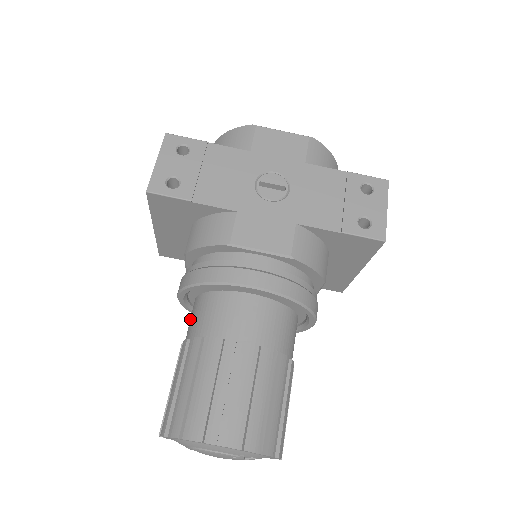
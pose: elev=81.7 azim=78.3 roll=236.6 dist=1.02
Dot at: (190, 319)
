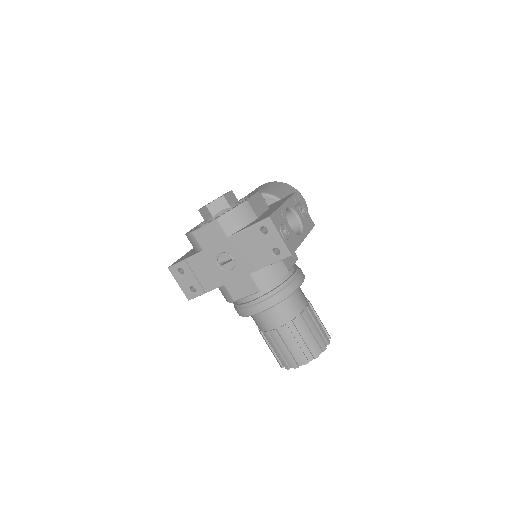
Dot at: occluded
